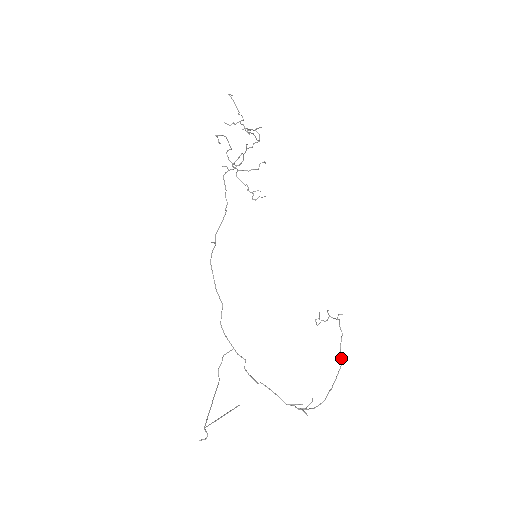
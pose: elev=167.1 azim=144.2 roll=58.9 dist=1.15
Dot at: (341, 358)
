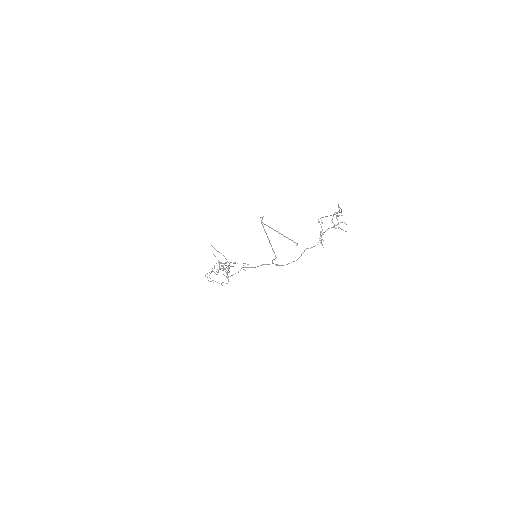
Dot at: occluded
